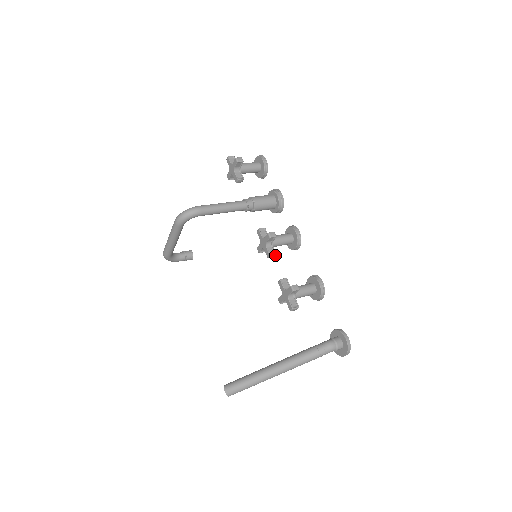
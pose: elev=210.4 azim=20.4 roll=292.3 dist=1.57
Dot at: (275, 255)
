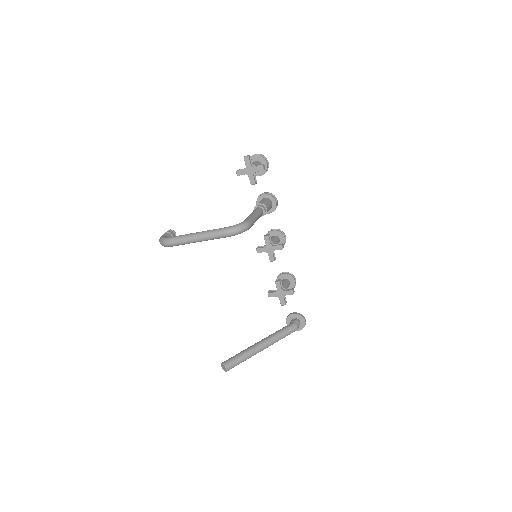
Dot at: (274, 259)
